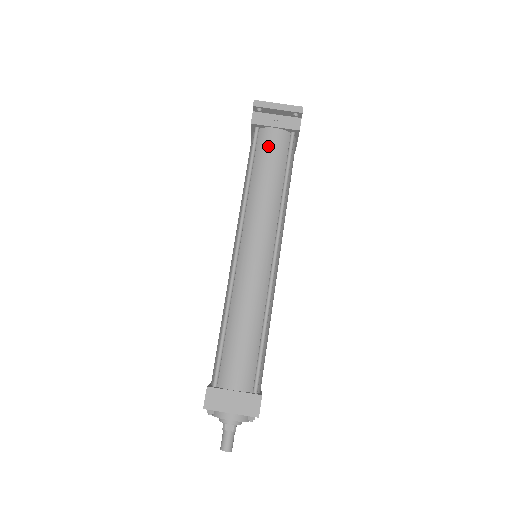
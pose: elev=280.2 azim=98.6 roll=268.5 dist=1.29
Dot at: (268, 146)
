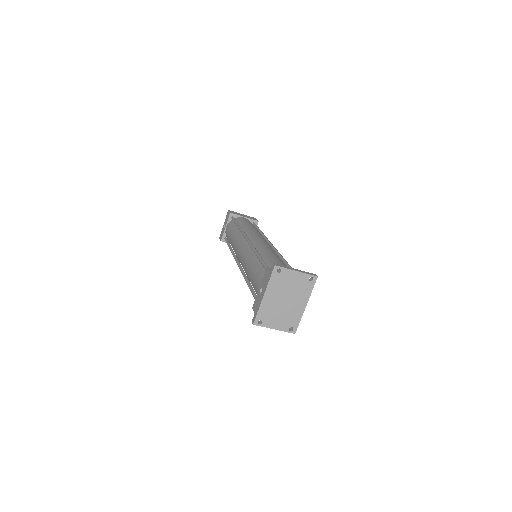
Dot at: occluded
